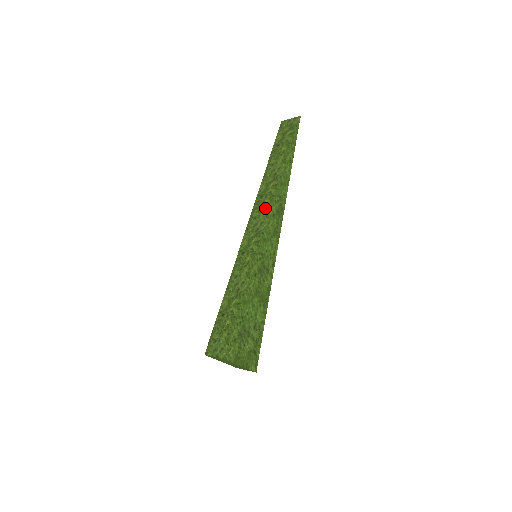
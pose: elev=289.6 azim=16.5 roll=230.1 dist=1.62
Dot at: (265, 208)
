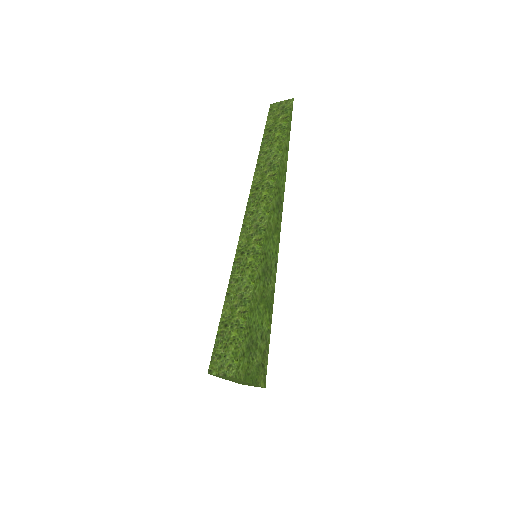
Dot at: (263, 201)
